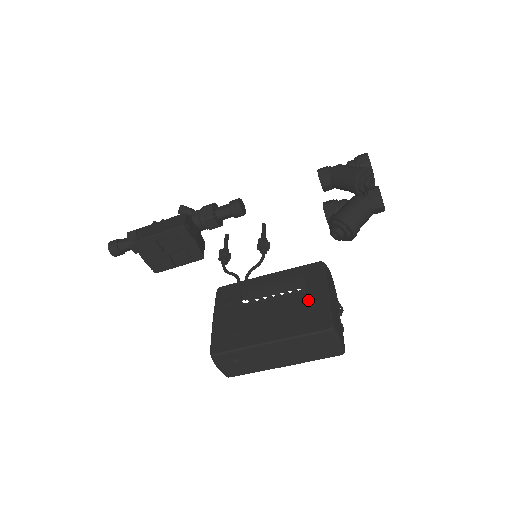
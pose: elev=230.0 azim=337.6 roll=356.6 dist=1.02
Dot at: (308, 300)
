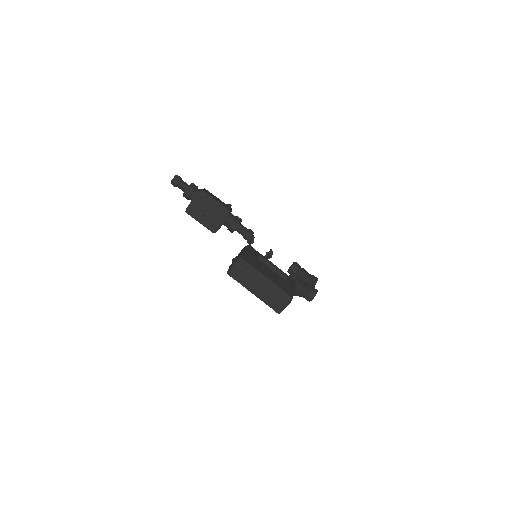
Dot at: (287, 284)
